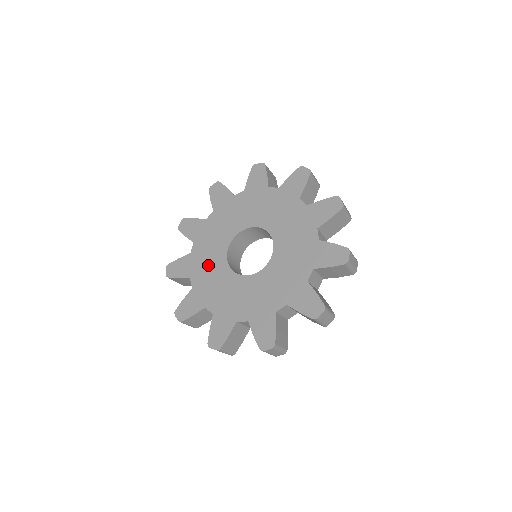
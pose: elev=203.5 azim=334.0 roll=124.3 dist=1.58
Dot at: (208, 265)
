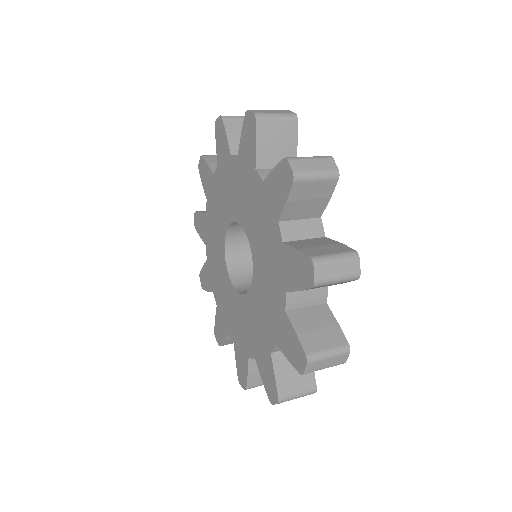
Dot at: (218, 277)
